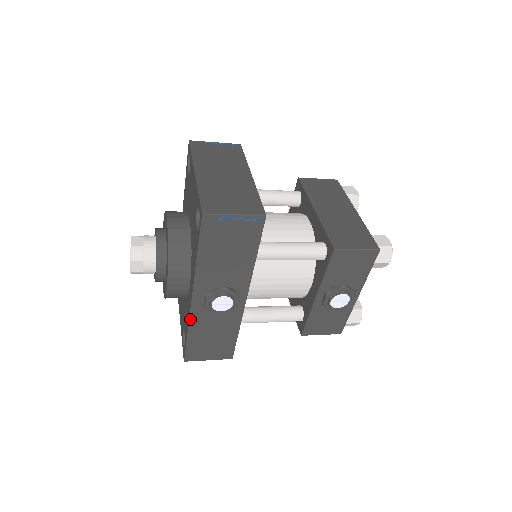
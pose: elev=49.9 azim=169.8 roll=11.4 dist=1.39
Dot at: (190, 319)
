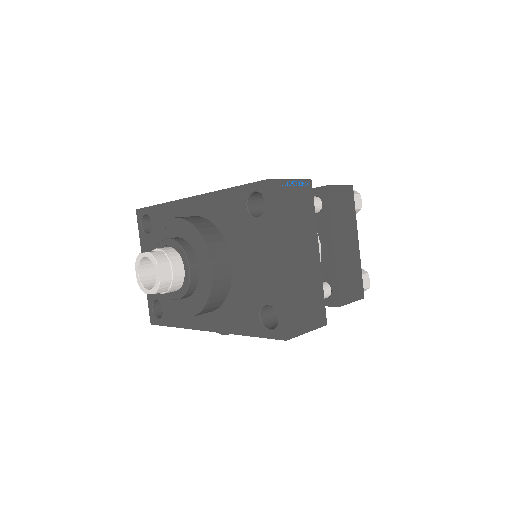
Dot at: (190, 328)
